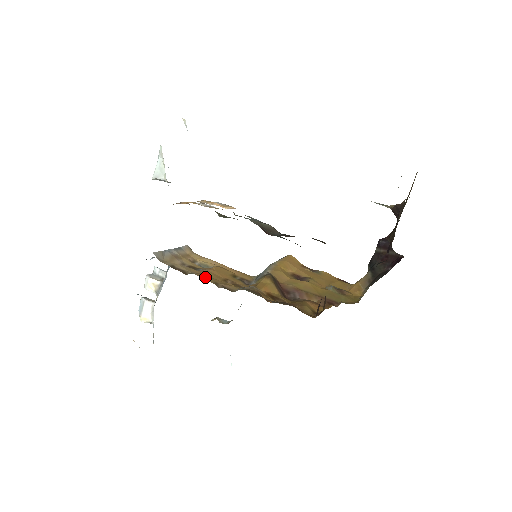
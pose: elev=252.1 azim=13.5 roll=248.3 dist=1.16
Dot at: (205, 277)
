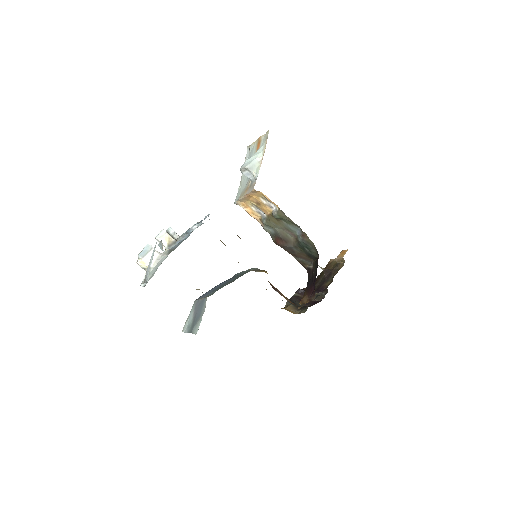
Dot at: occluded
